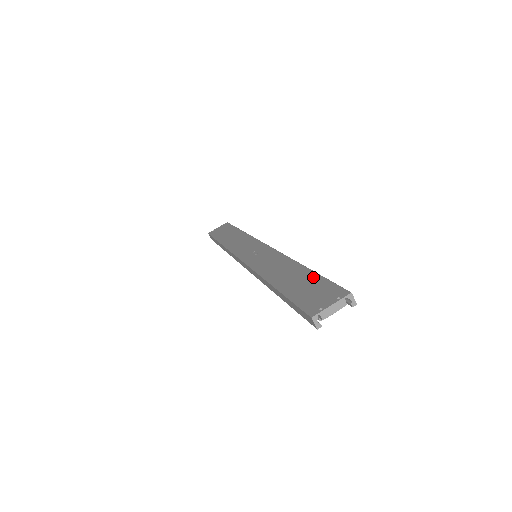
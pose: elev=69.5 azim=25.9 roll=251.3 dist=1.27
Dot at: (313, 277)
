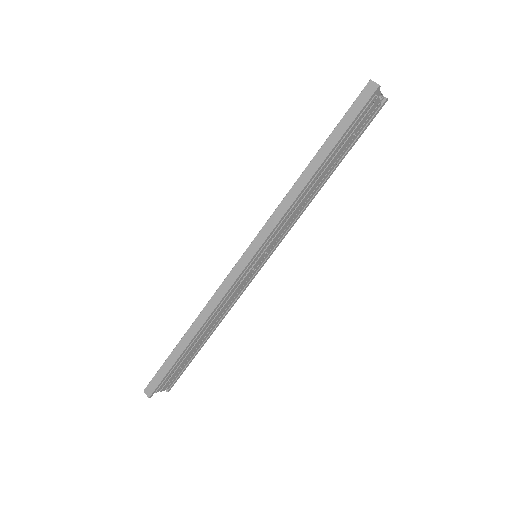
Dot at: occluded
